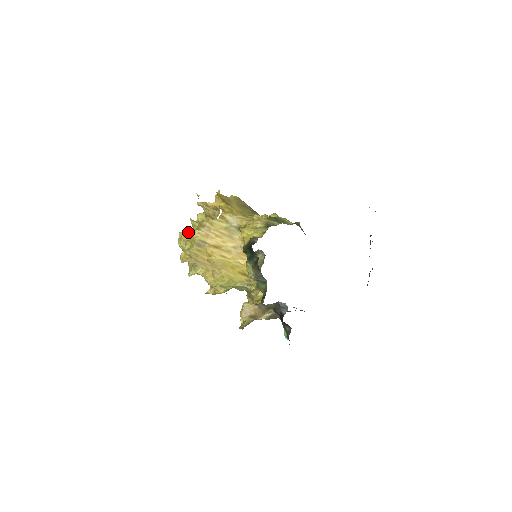
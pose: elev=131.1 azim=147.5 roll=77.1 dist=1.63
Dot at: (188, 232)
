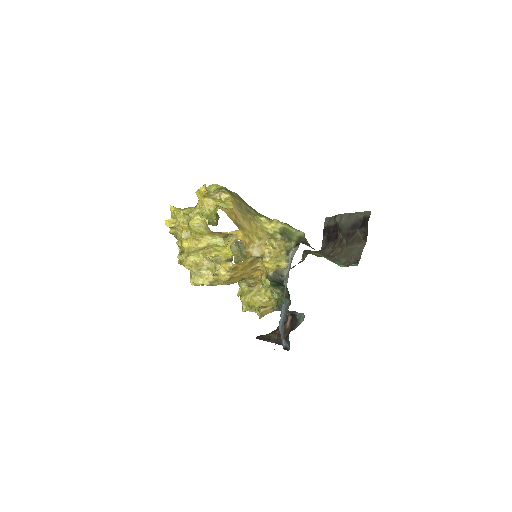
Dot at: (199, 258)
